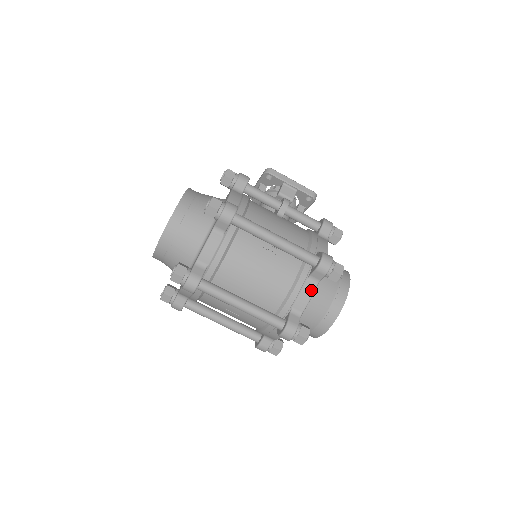
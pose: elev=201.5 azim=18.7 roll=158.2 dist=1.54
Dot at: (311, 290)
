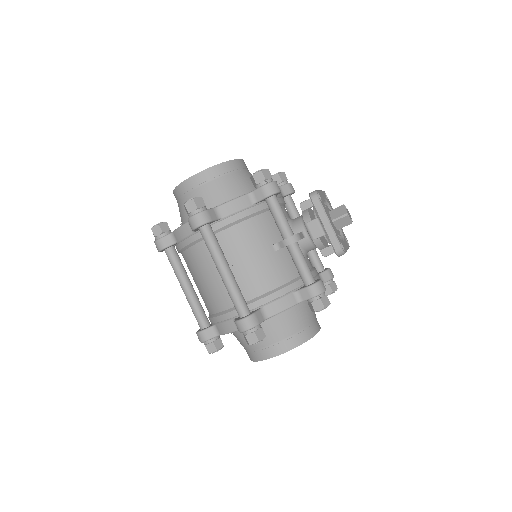
Dot at: (231, 329)
